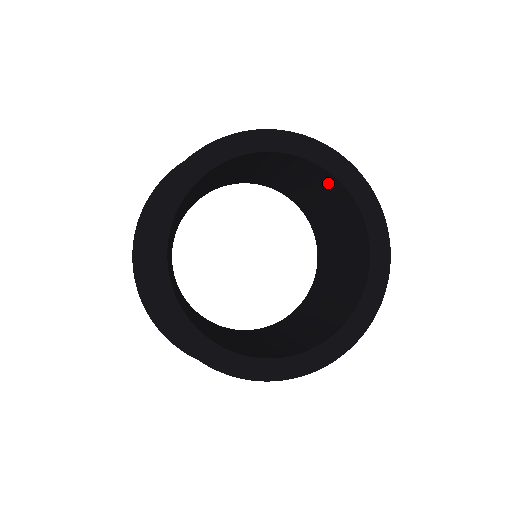
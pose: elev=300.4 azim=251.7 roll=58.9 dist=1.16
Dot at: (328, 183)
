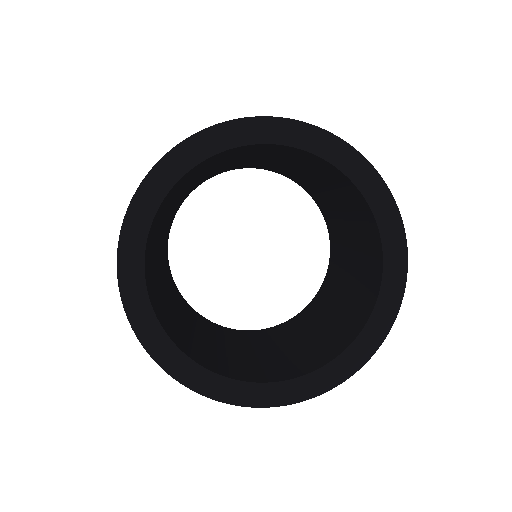
Dot at: (369, 231)
